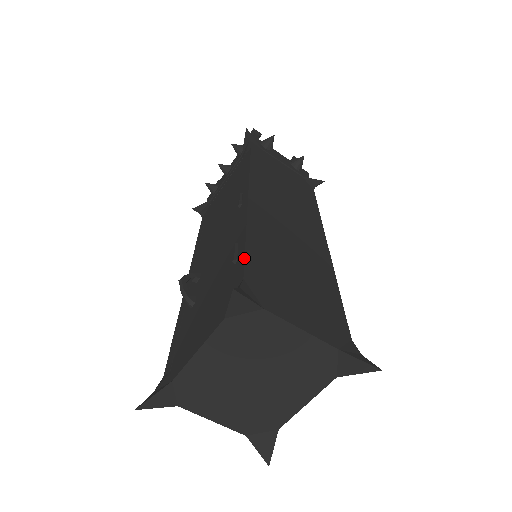
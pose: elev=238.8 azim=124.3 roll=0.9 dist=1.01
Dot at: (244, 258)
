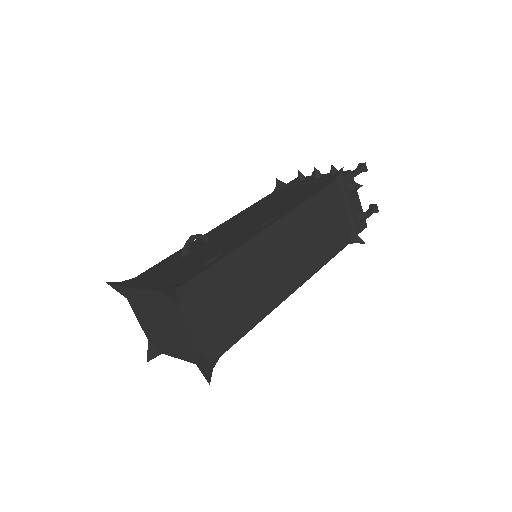
Dot at: (204, 270)
